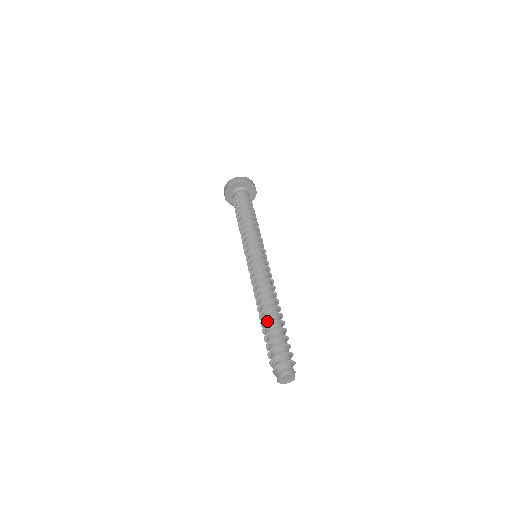
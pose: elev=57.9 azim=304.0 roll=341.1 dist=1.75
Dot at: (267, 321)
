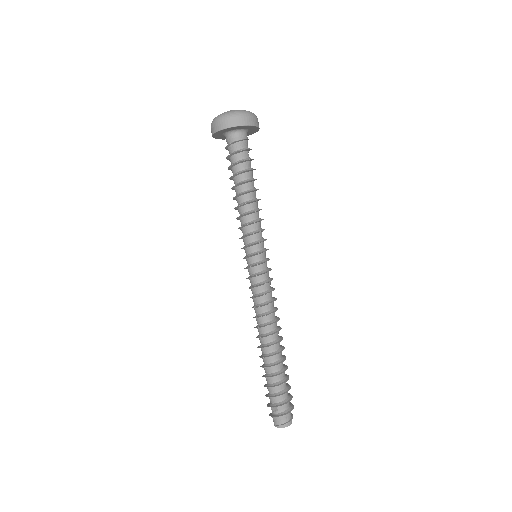
Dot at: (265, 361)
